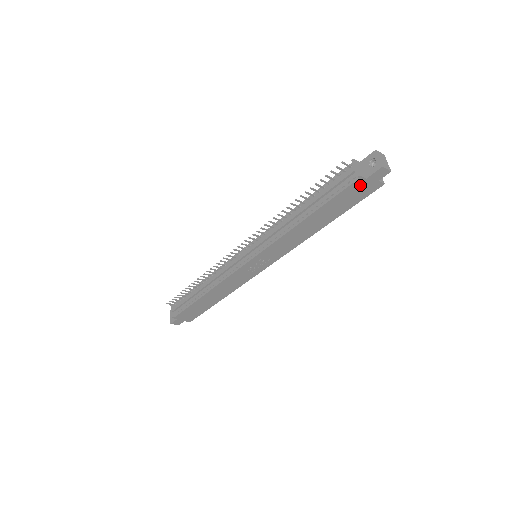
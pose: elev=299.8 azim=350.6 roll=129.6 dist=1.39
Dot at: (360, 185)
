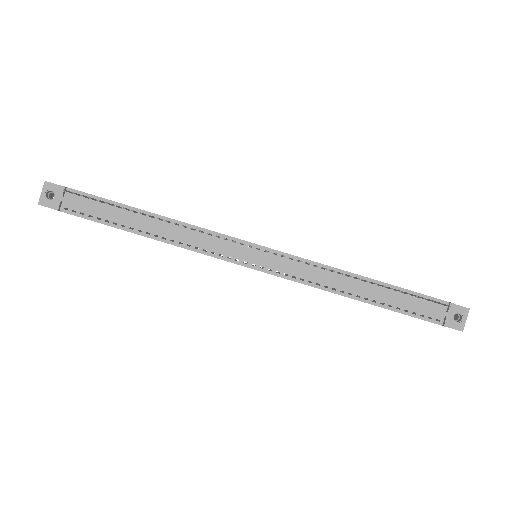
Dot at: occluded
